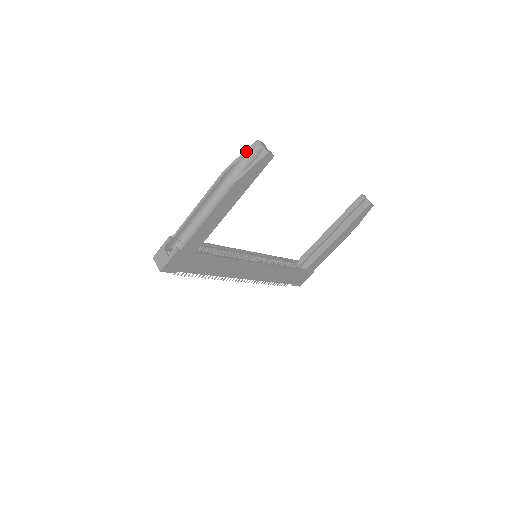
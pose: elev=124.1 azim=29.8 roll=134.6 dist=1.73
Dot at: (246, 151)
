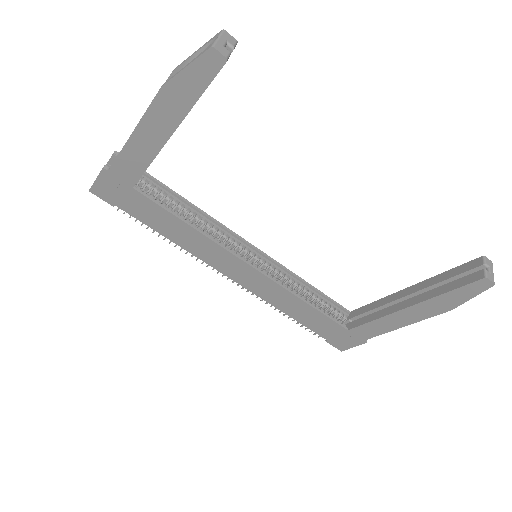
Dot at: (204, 45)
